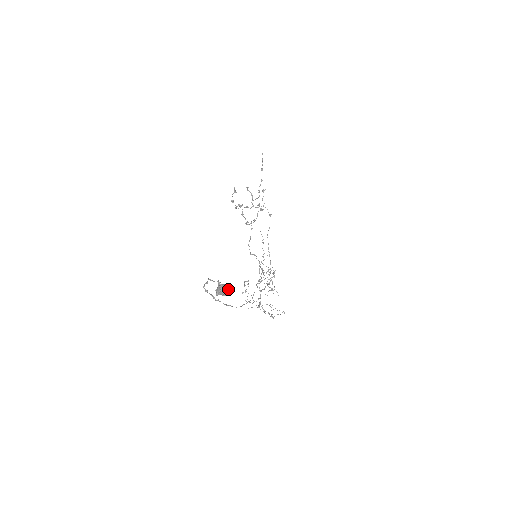
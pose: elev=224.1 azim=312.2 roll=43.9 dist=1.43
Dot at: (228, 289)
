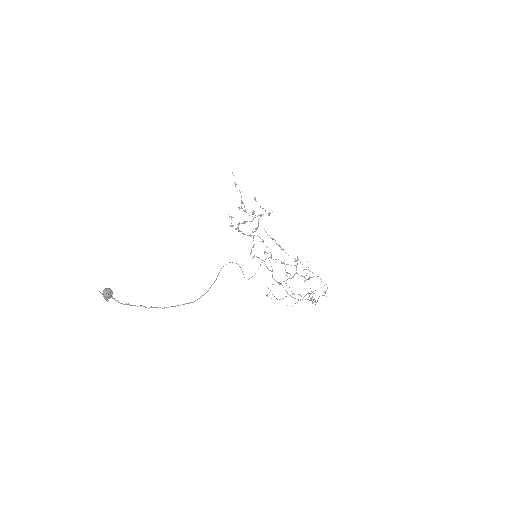
Dot at: (109, 290)
